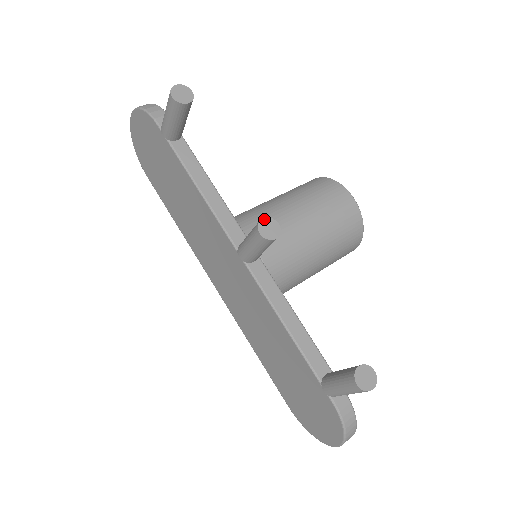
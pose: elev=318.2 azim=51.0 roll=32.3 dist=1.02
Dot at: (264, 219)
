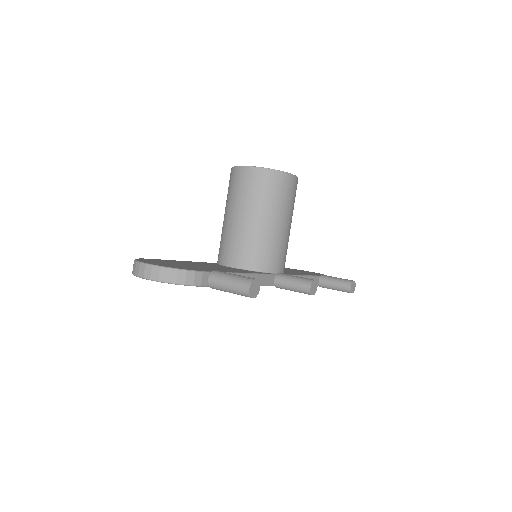
Dot at: (311, 287)
